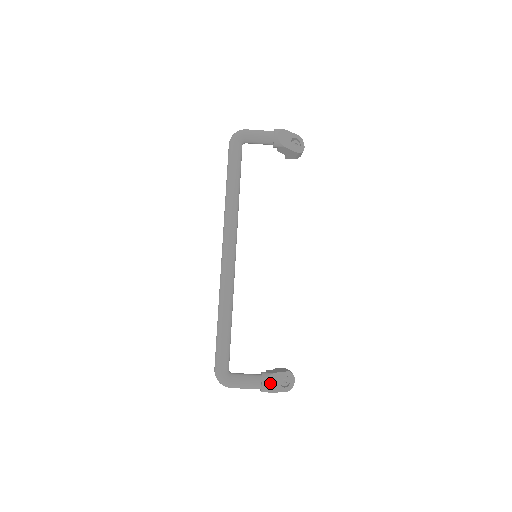
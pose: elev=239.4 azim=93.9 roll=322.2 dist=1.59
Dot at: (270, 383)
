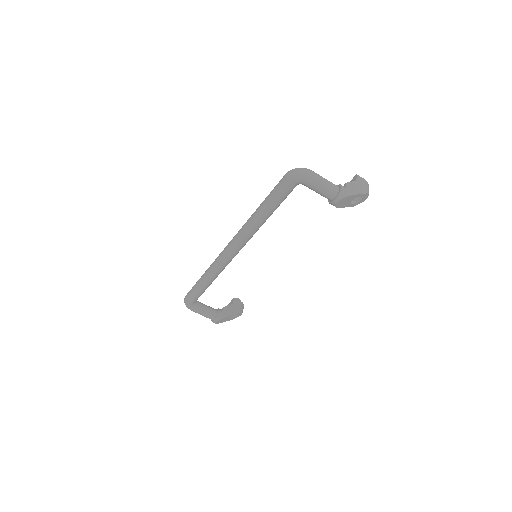
Dot at: (220, 321)
